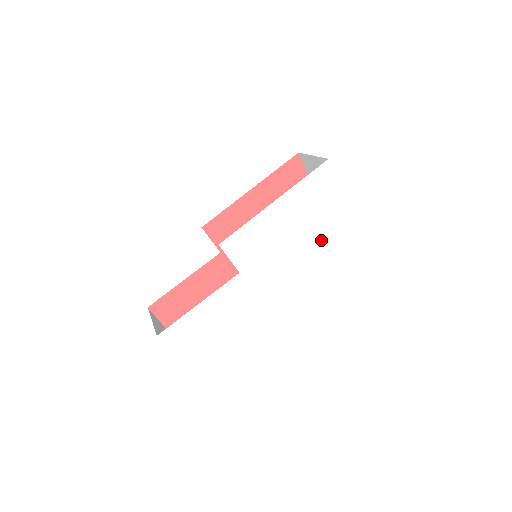
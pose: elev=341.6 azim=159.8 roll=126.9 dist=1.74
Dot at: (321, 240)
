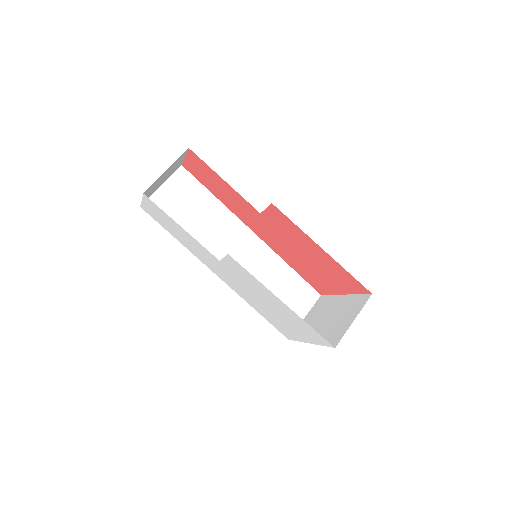
Dot at: (275, 318)
